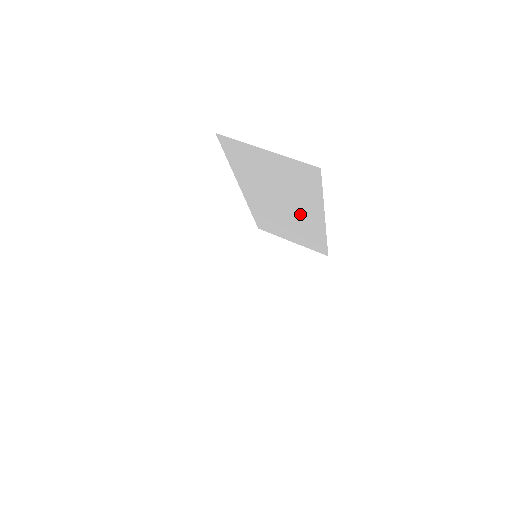
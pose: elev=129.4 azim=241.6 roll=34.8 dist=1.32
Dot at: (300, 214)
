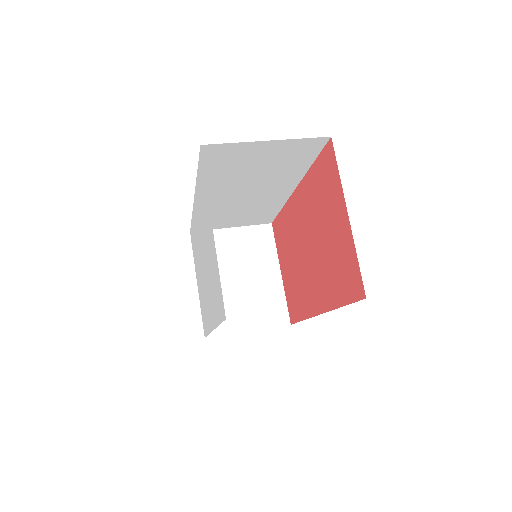
Dot at: (265, 194)
